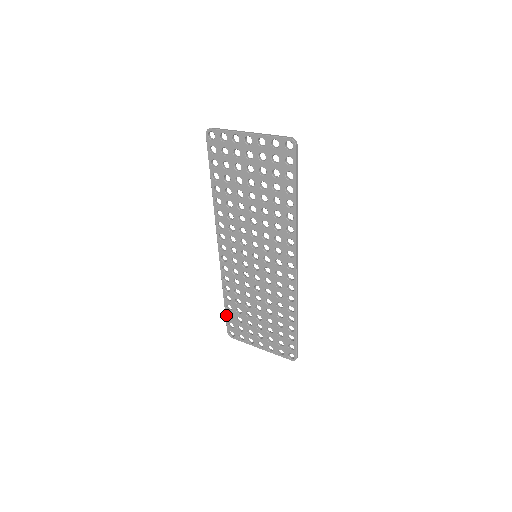
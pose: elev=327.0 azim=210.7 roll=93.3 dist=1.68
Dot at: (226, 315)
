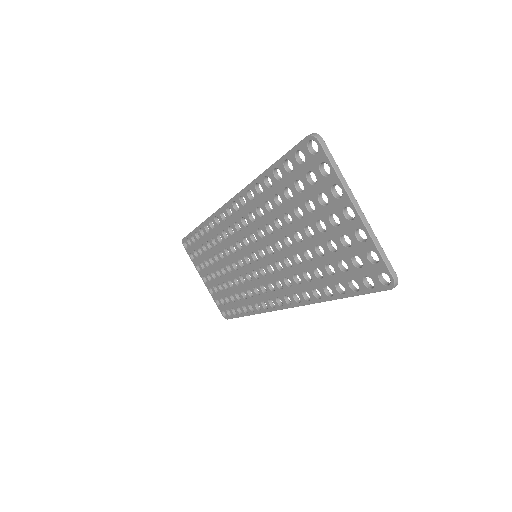
Dot at: (191, 234)
